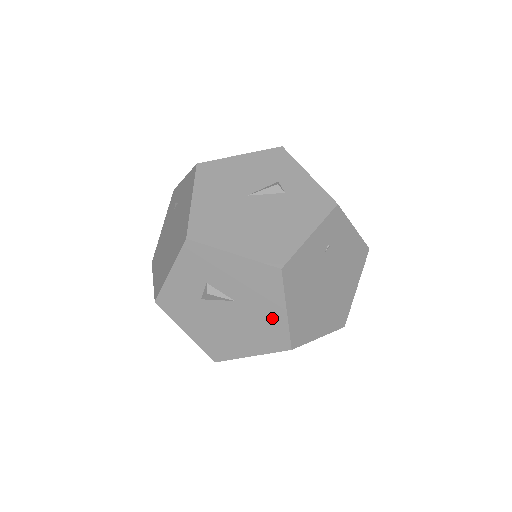
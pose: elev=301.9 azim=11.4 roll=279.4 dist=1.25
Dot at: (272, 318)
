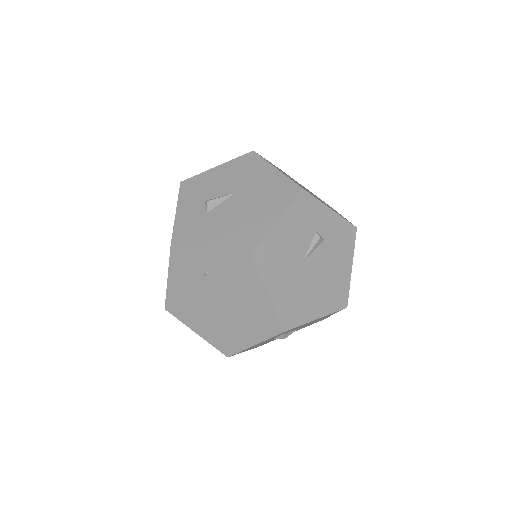
Dot at: occluded
